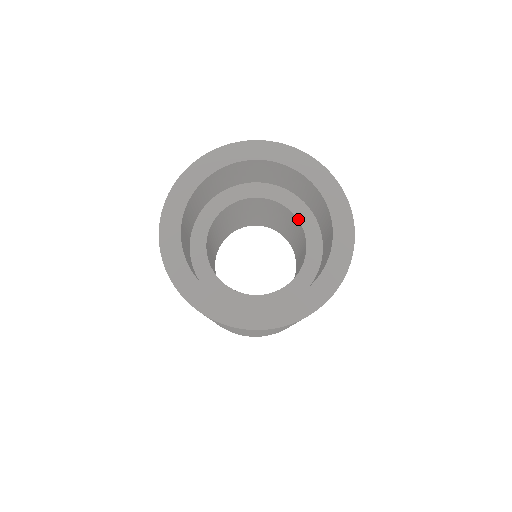
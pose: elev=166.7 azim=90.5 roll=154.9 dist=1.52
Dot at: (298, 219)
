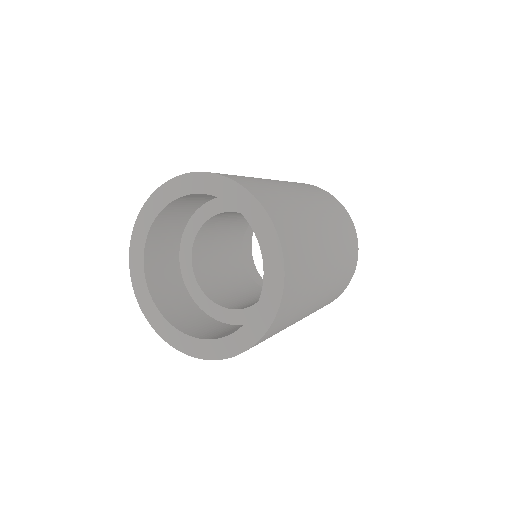
Dot at: occluded
